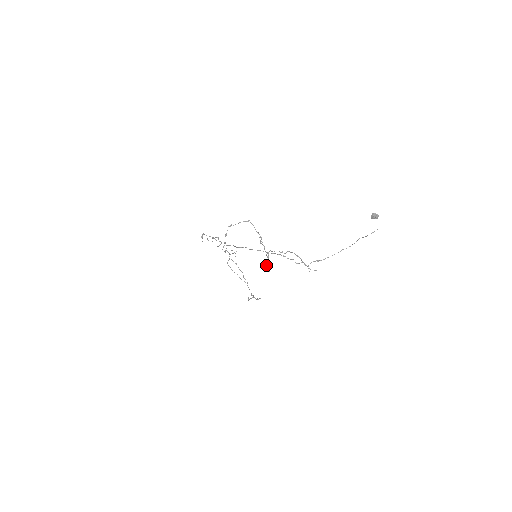
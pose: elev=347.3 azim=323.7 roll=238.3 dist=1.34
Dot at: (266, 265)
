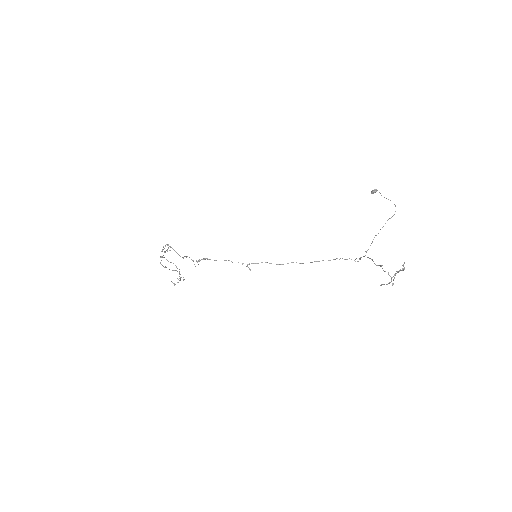
Dot at: occluded
